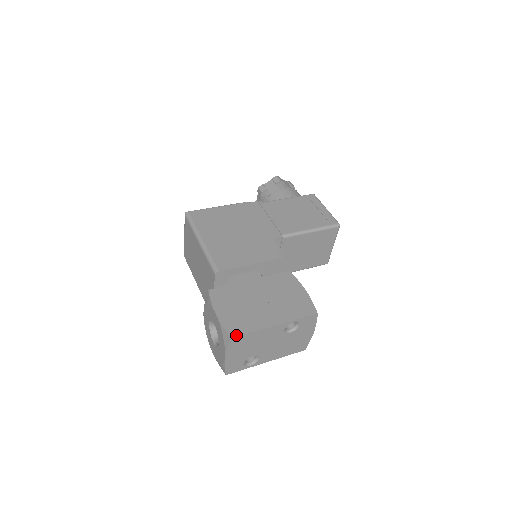
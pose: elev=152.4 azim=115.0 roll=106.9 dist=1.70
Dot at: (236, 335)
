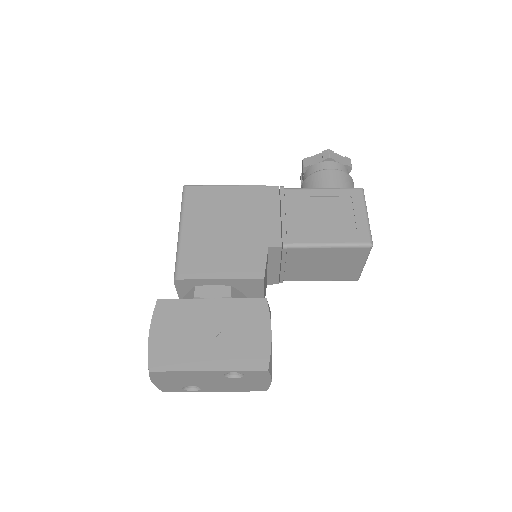
Dot at: (156, 369)
